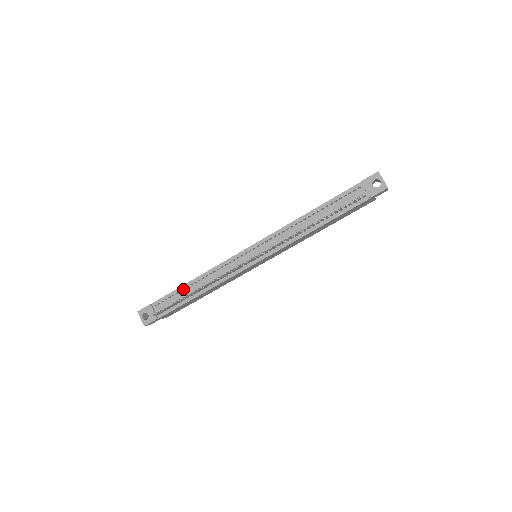
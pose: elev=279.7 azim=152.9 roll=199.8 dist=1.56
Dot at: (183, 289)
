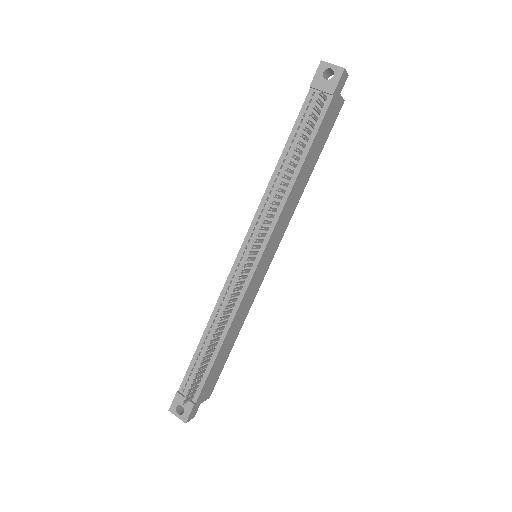
Dot at: (201, 349)
